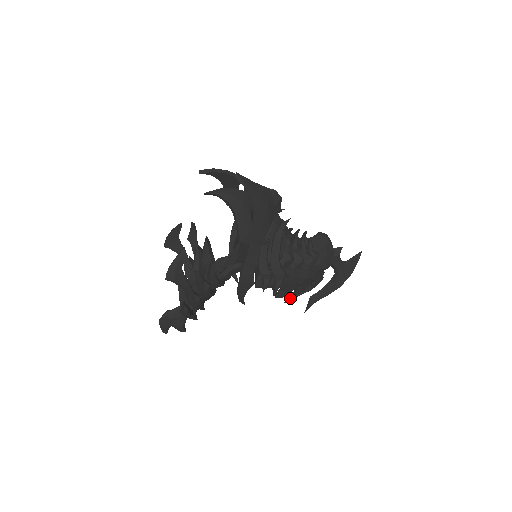
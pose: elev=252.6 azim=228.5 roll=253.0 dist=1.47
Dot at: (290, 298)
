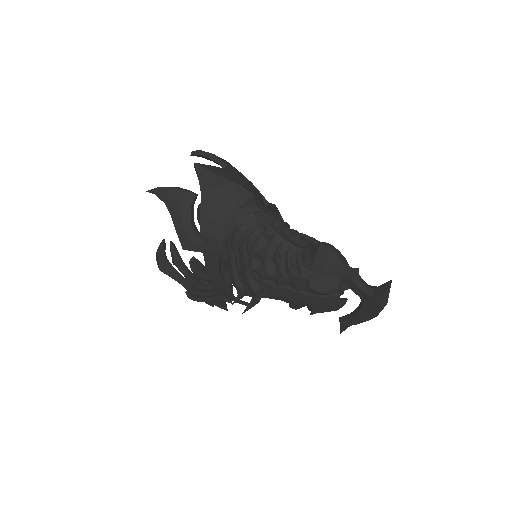
Dot at: (313, 312)
